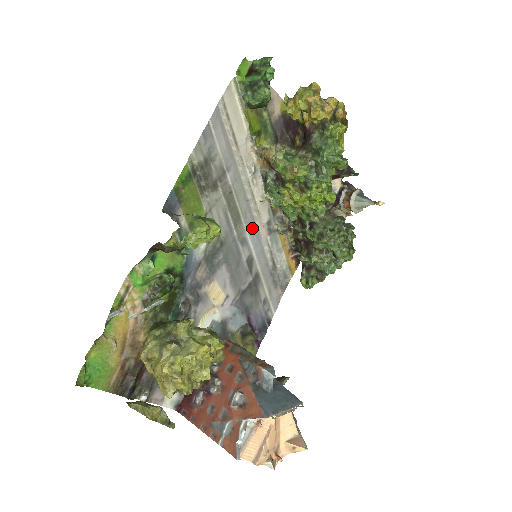
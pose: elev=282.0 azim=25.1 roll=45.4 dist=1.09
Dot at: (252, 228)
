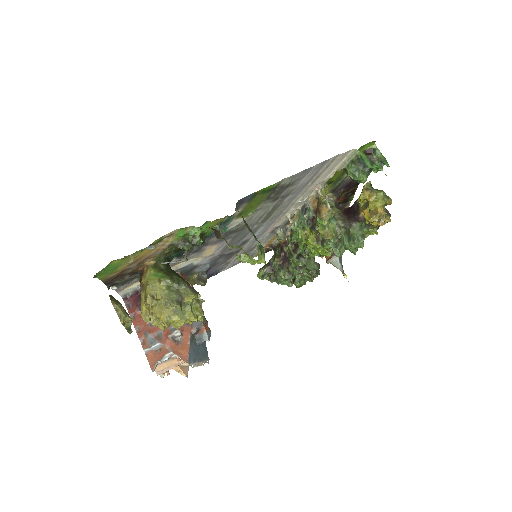
Dot at: (266, 227)
